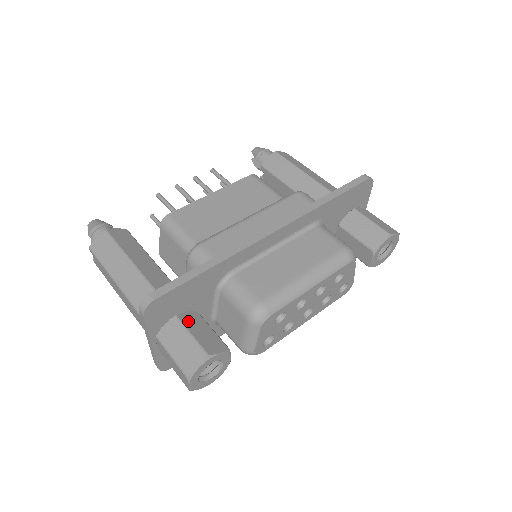
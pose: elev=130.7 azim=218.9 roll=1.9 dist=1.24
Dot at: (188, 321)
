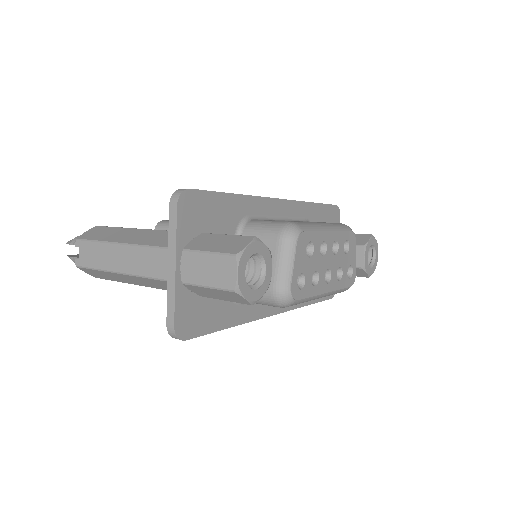
Dot at: occluded
